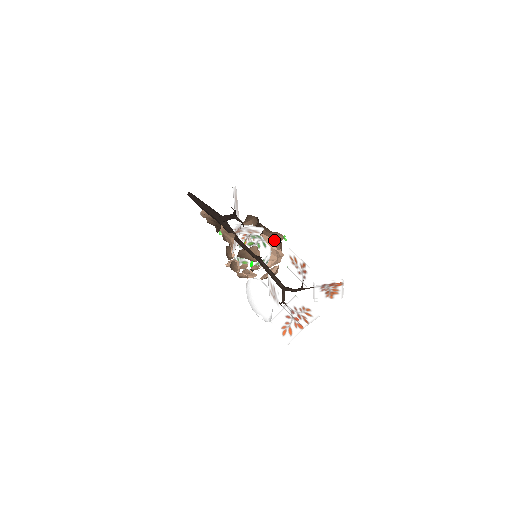
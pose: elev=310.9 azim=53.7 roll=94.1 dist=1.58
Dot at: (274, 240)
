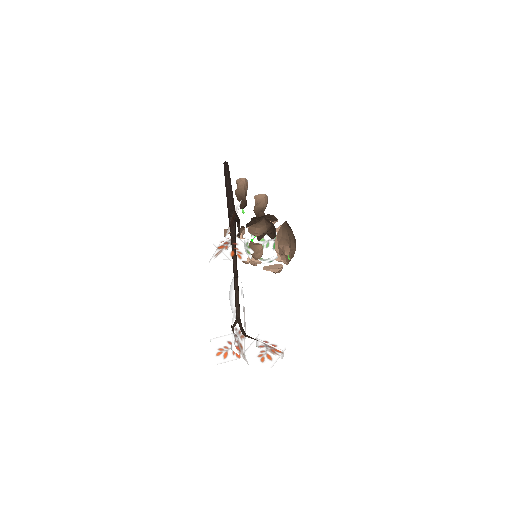
Dot at: (281, 251)
